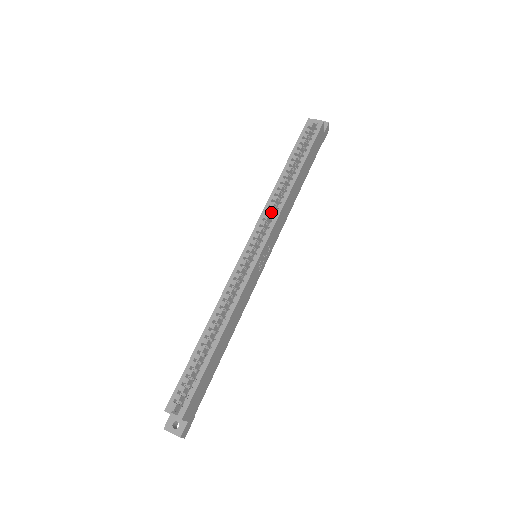
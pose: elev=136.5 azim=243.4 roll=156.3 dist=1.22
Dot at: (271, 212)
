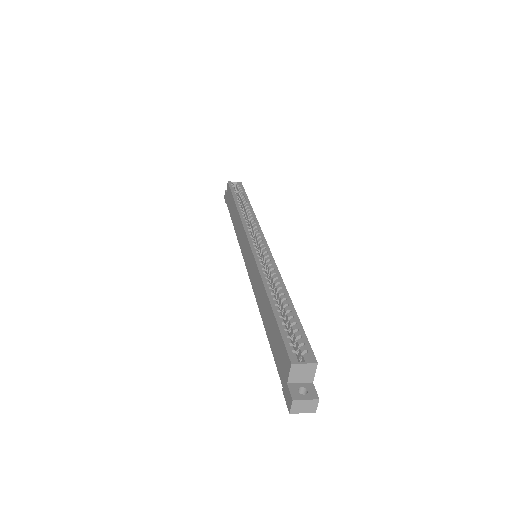
Dot at: occluded
